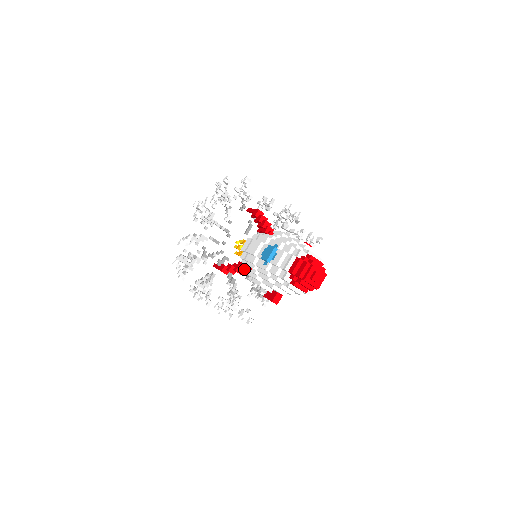
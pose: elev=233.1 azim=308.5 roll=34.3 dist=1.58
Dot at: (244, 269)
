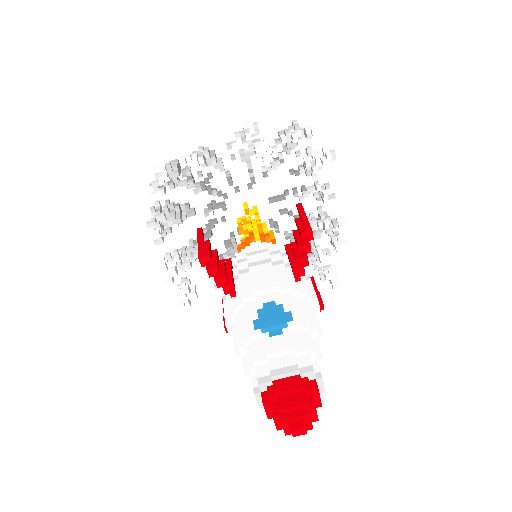
Dot at: (227, 287)
